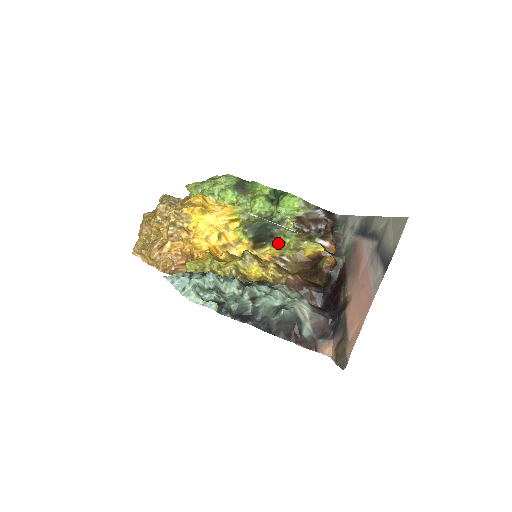
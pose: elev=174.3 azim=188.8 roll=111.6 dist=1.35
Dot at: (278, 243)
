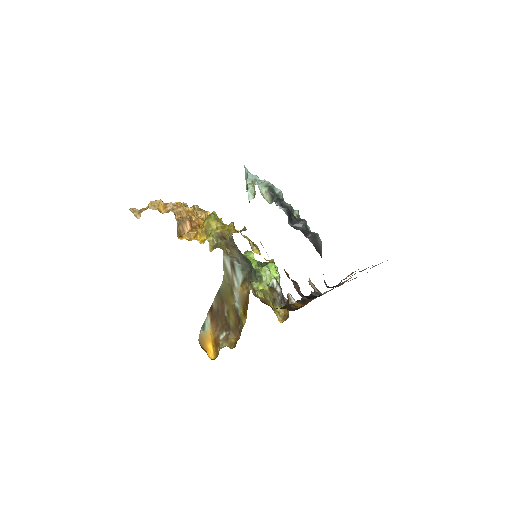
Dot at: occluded
